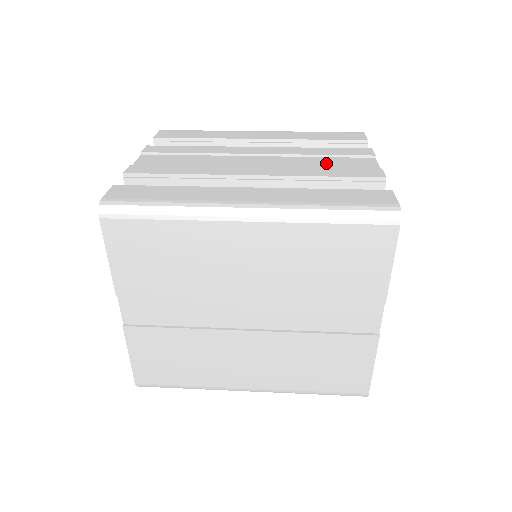
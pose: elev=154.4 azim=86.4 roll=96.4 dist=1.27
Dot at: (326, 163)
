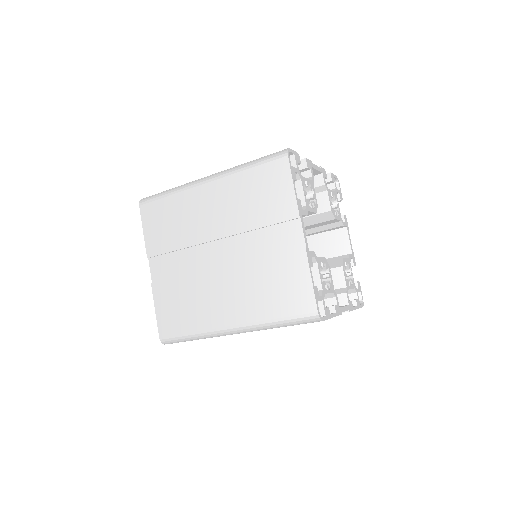
Dot at: occluded
